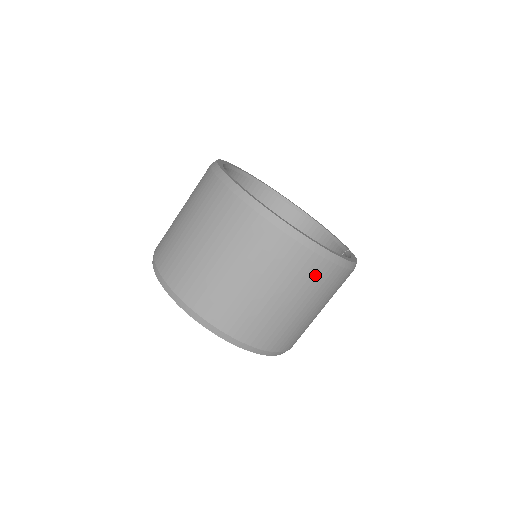
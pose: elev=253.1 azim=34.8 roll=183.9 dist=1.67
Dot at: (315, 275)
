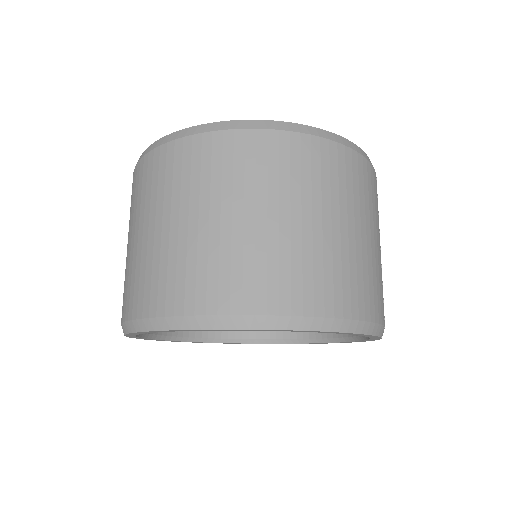
Dot at: (263, 157)
